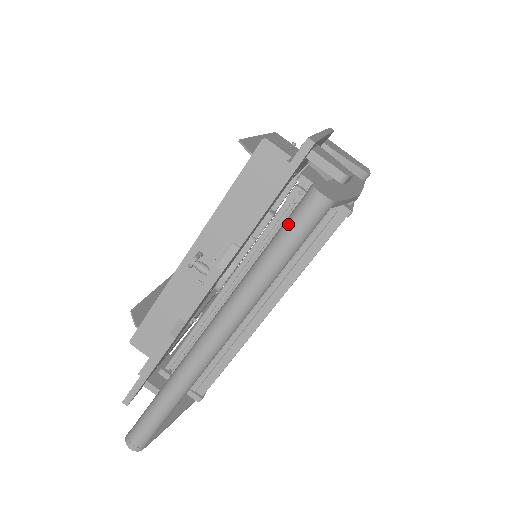
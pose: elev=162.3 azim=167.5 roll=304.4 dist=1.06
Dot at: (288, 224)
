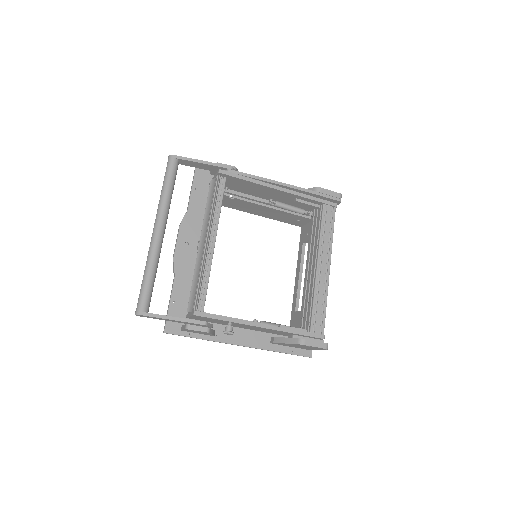
Dot at: occluded
